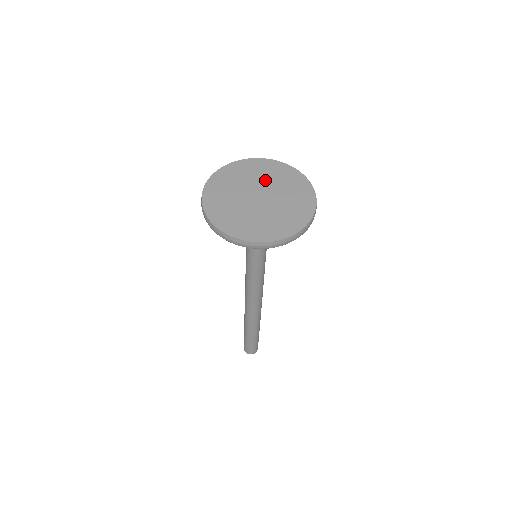
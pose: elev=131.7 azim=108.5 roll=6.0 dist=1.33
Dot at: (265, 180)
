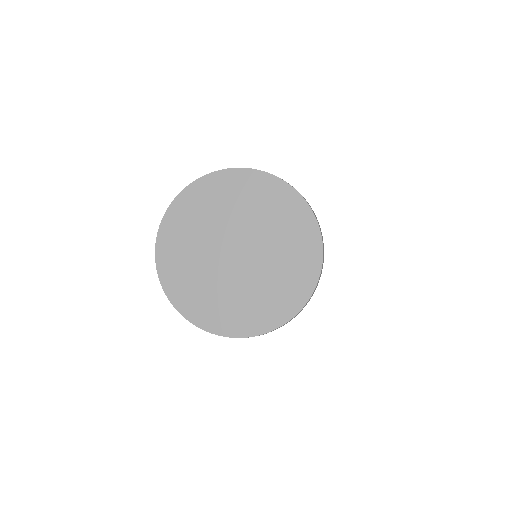
Dot at: (261, 225)
